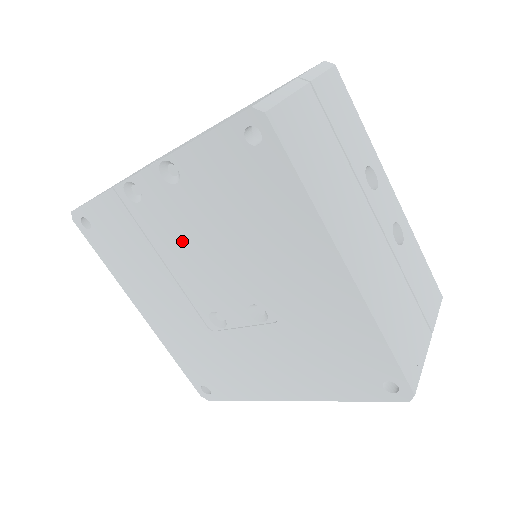
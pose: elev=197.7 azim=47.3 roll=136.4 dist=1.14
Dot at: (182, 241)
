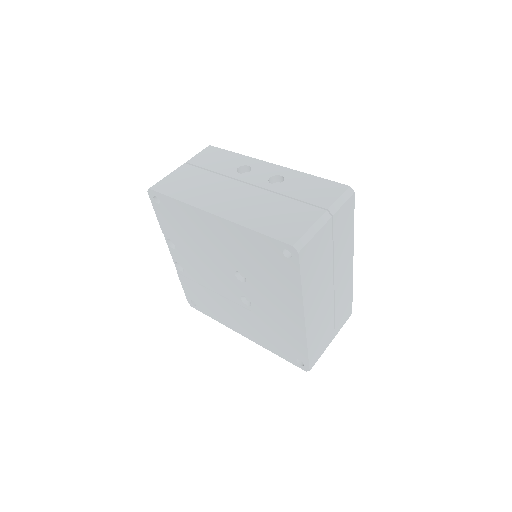
Dot at: (201, 271)
